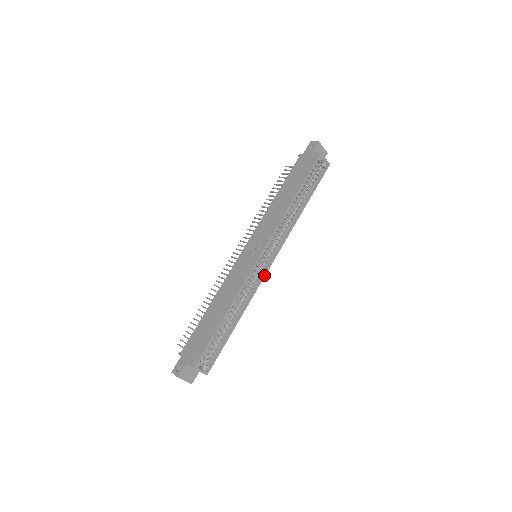
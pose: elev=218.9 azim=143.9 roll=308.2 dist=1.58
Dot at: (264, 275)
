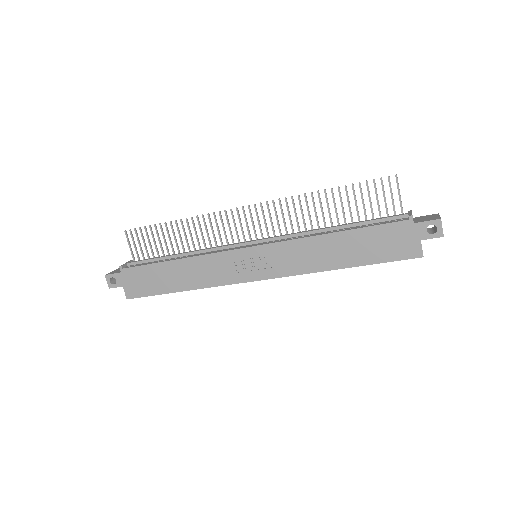
Dot at: occluded
